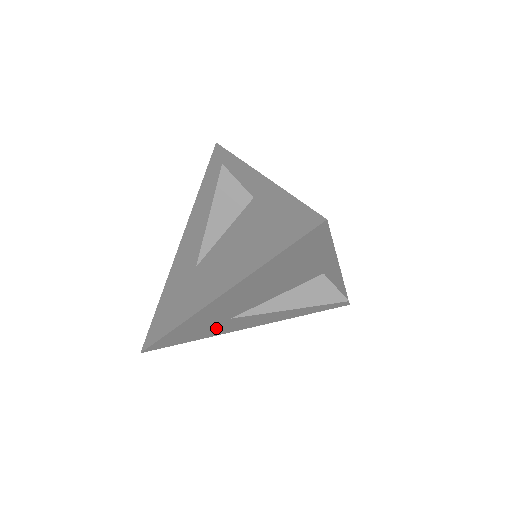
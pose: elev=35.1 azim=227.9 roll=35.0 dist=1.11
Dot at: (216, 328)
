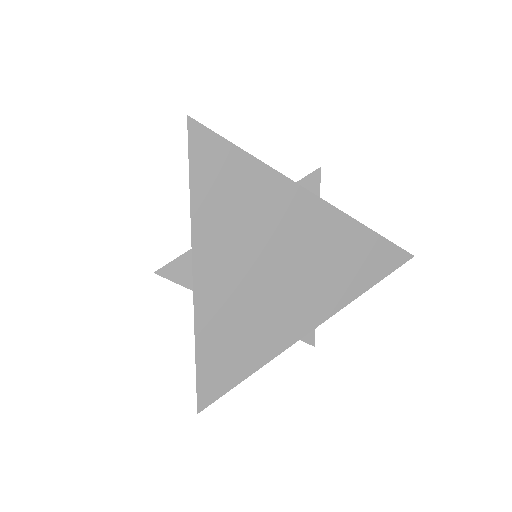
Dot at: occluded
